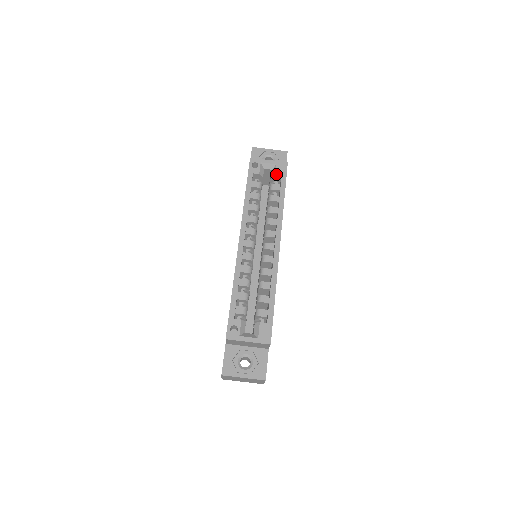
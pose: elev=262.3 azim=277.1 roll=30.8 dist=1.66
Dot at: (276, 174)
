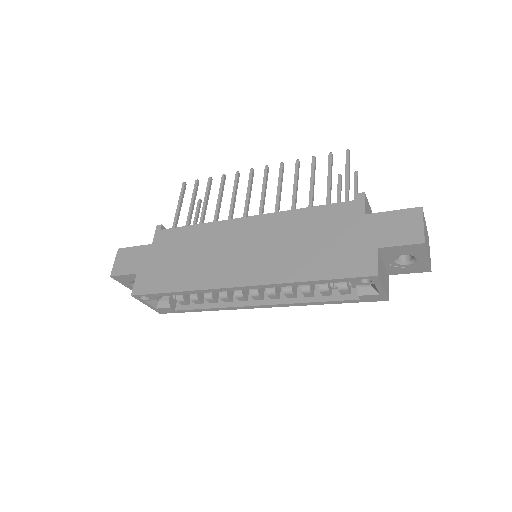
Dot at: (362, 296)
